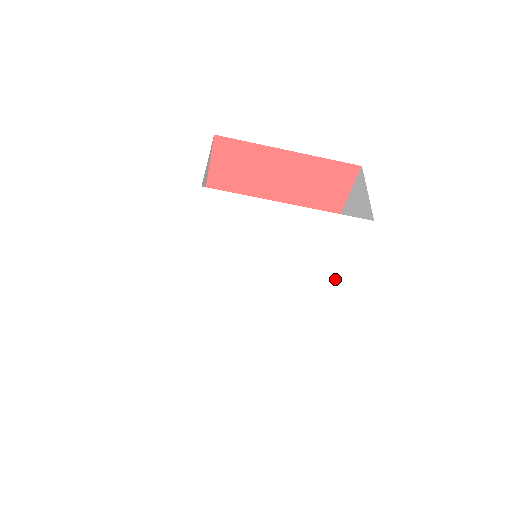
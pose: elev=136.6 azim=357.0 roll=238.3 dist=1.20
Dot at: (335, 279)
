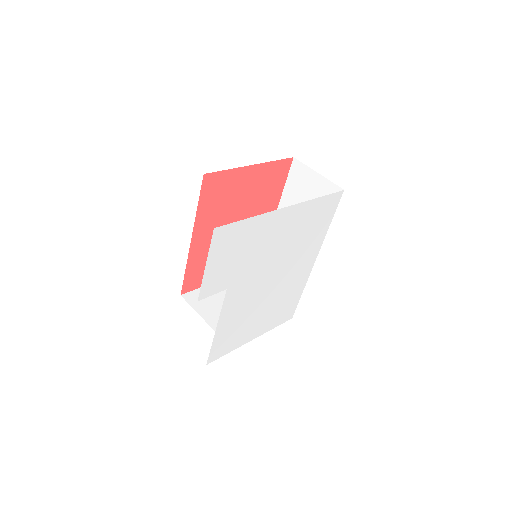
Dot at: (319, 242)
